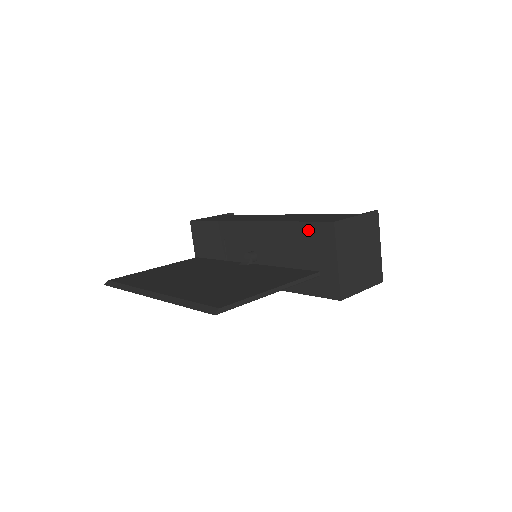
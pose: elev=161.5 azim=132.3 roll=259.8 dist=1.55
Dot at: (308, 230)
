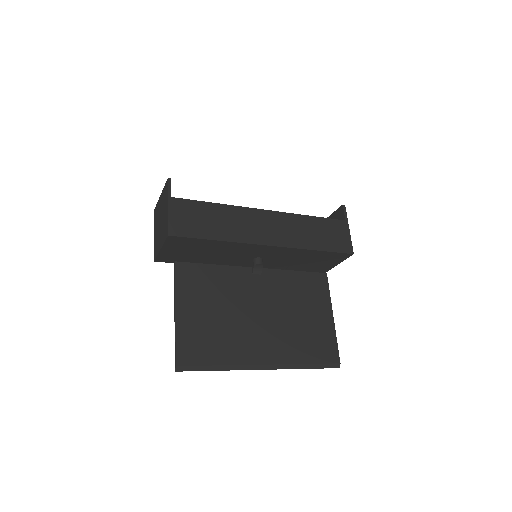
Dot at: (329, 255)
